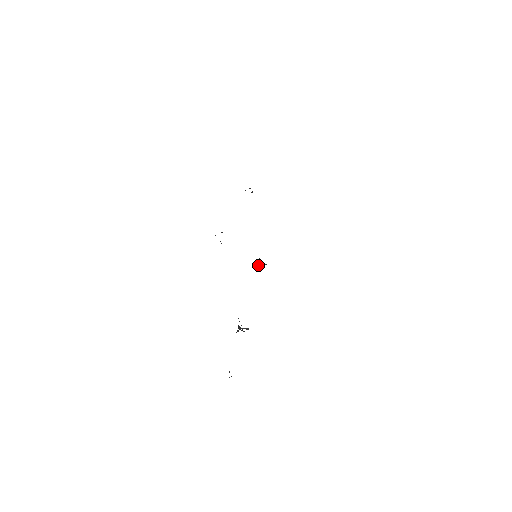
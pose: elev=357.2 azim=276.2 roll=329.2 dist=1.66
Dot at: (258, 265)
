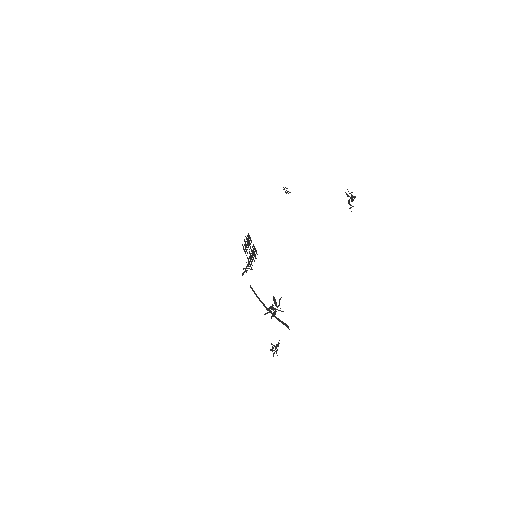
Dot at: (246, 267)
